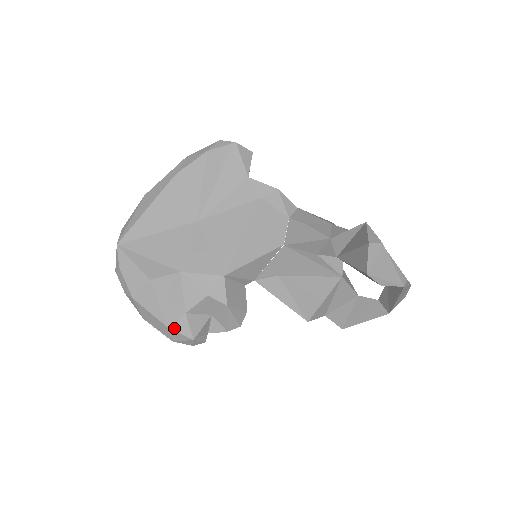
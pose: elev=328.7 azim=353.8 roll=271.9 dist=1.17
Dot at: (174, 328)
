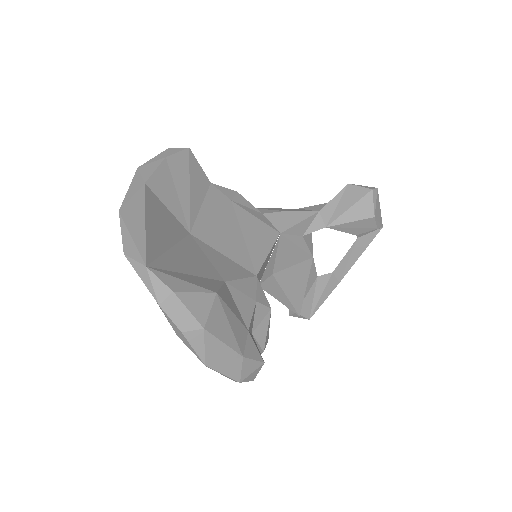
Dot at: (247, 355)
